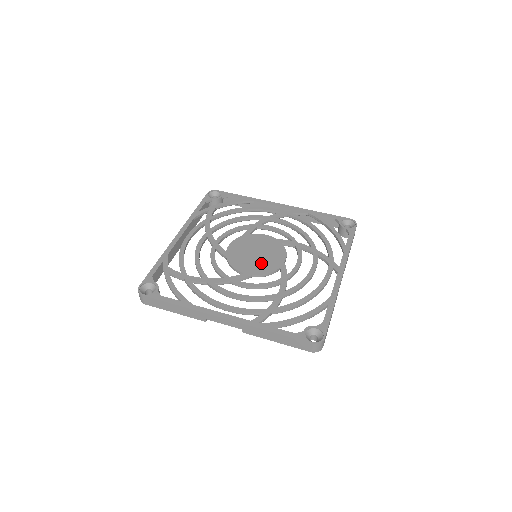
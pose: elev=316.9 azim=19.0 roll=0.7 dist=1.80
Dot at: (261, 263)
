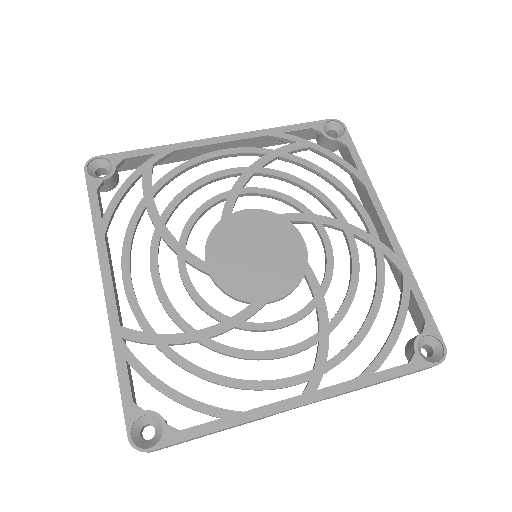
Dot at: (241, 272)
